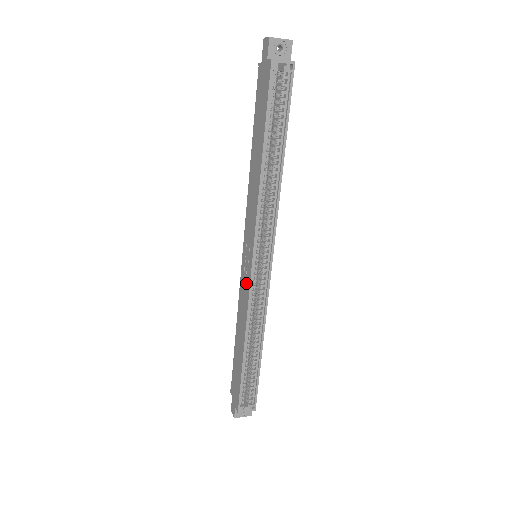
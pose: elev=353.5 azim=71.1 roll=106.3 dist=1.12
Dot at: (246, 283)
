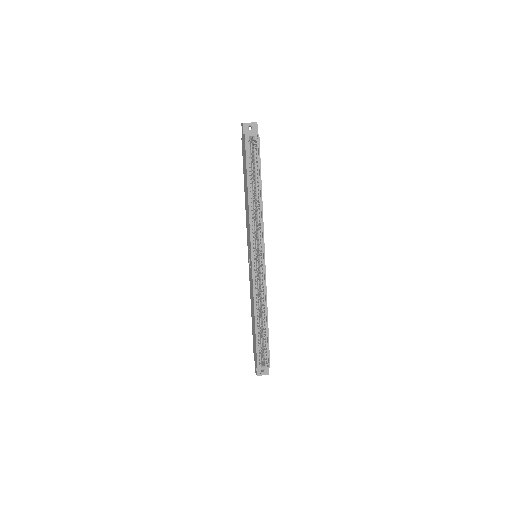
Dot at: (251, 274)
